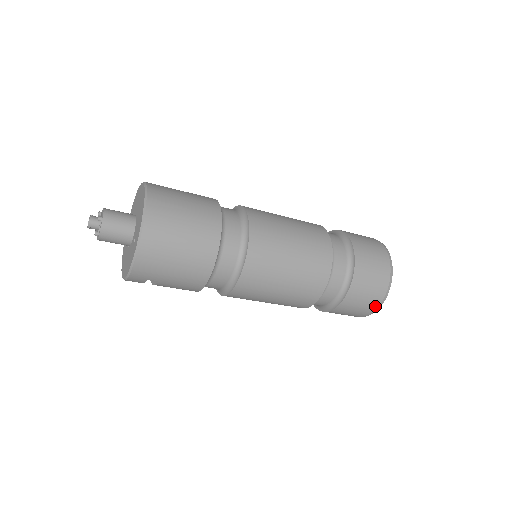
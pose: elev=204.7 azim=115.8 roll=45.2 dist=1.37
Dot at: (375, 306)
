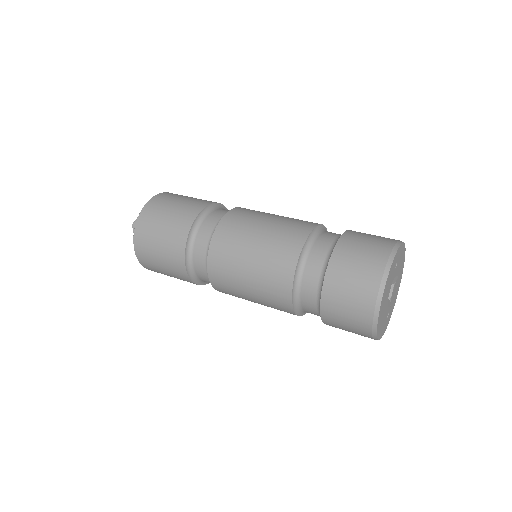
Dot at: occluded
